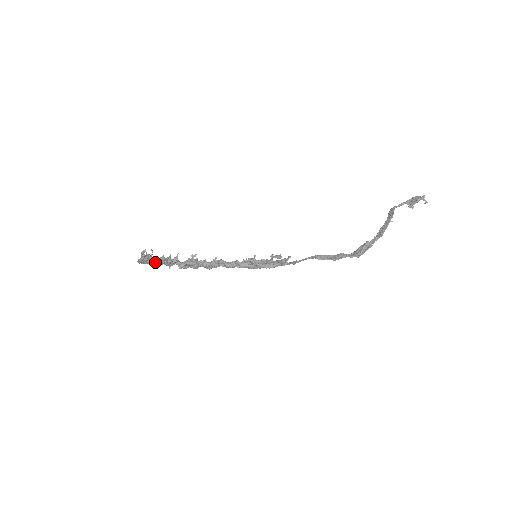
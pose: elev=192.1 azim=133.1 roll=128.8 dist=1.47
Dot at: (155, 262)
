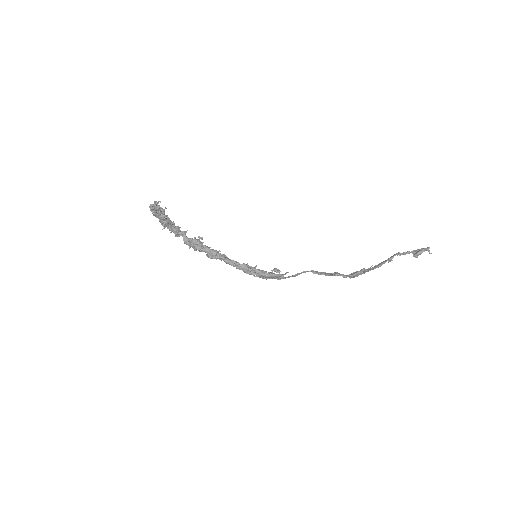
Dot at: (164, 216)
